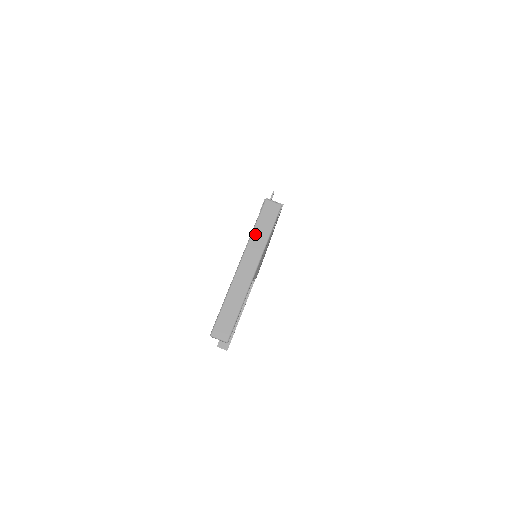
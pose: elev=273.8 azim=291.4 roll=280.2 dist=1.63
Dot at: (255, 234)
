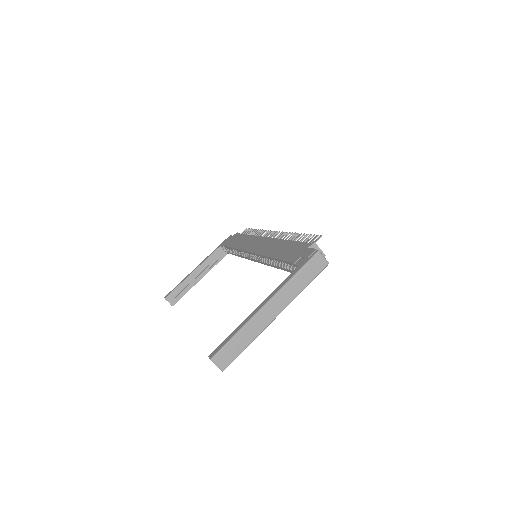
Dot at: (294, 281)
